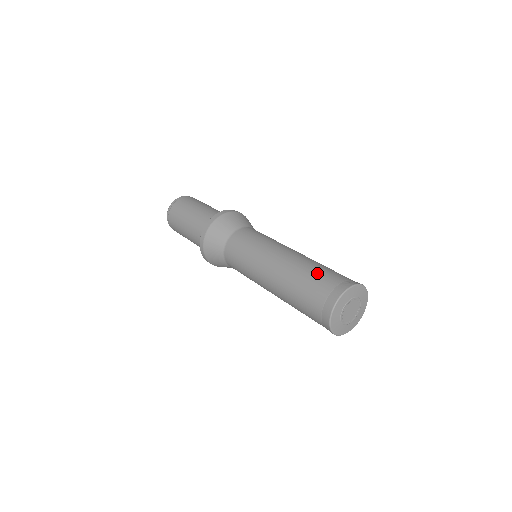
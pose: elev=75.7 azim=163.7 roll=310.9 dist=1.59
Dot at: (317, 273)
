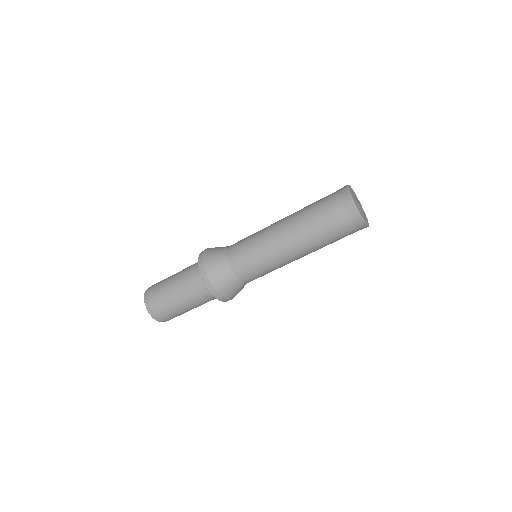
Dot at: (319, 206)
